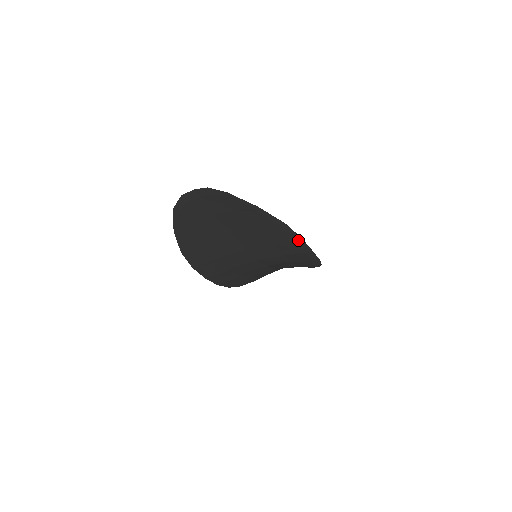
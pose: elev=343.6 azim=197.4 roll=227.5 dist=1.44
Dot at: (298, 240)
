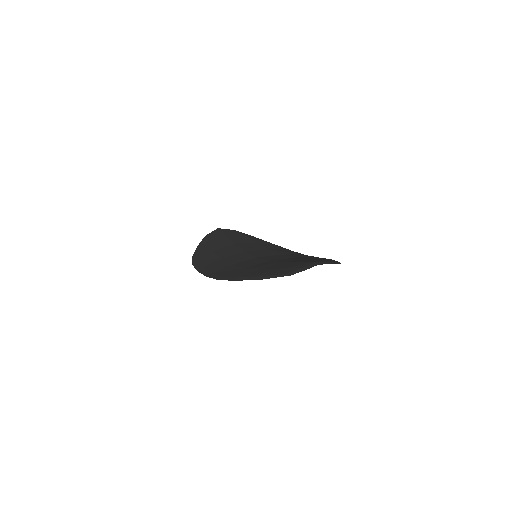
Dot at: occluded
